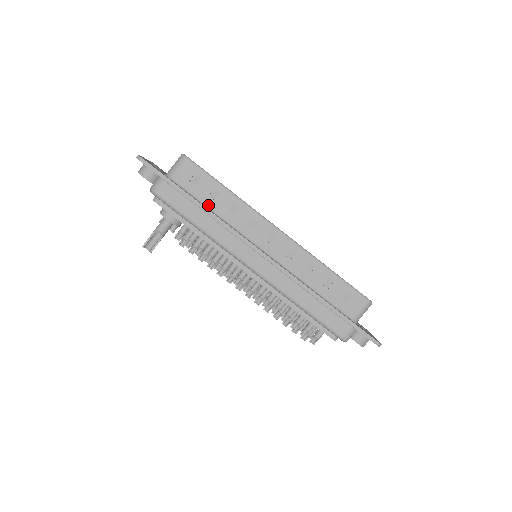
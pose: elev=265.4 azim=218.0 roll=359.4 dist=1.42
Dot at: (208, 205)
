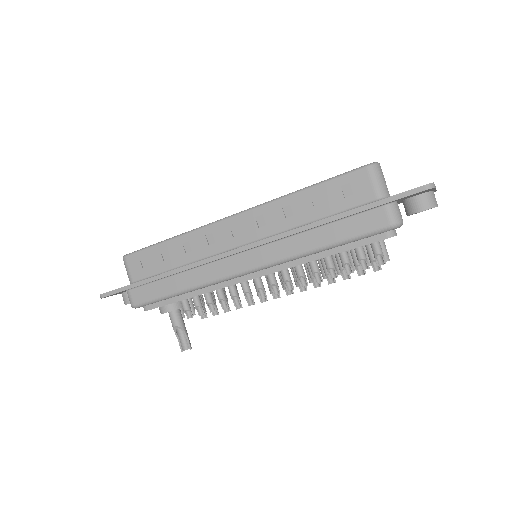
Dot at: (170, 268)
